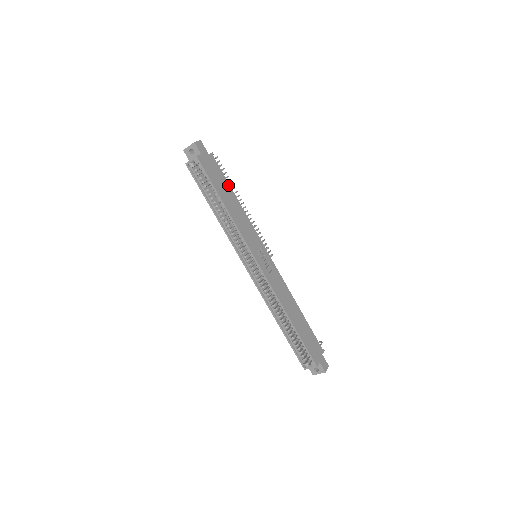
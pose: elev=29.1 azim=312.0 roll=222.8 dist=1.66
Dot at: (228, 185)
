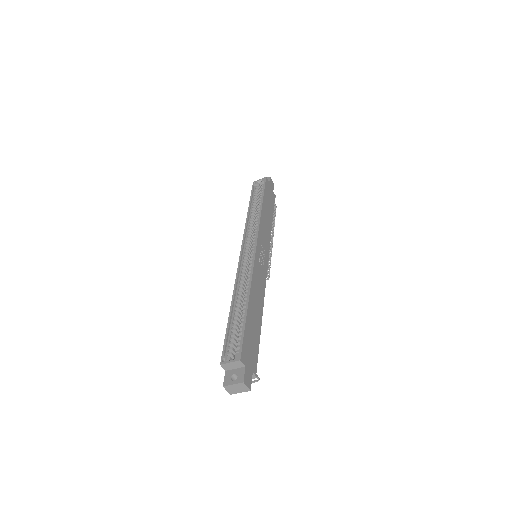
Dot at: (272, 212)
